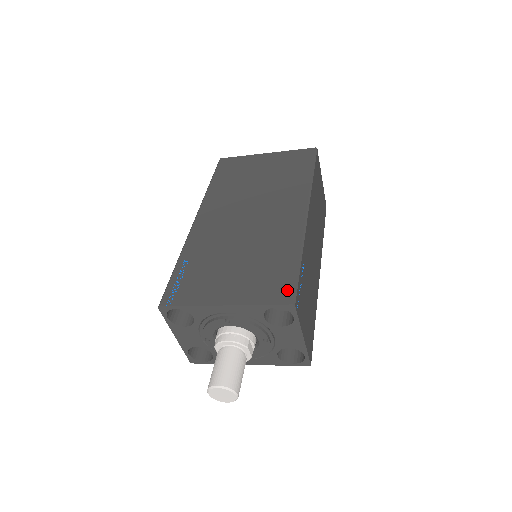
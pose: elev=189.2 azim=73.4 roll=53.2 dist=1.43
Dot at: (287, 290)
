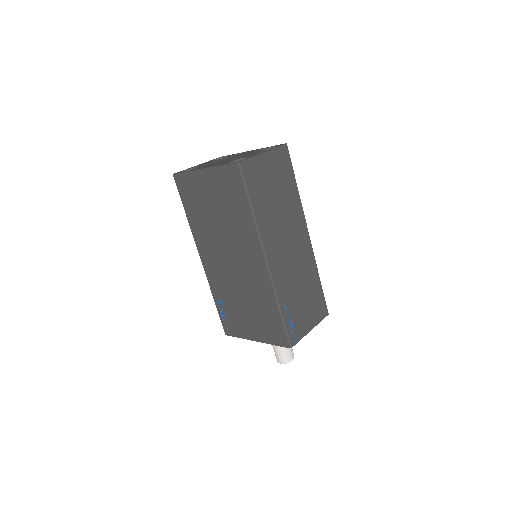
Dot at: (283, 337)
